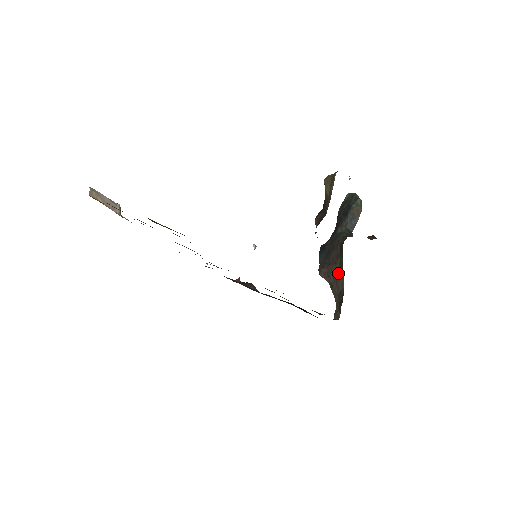
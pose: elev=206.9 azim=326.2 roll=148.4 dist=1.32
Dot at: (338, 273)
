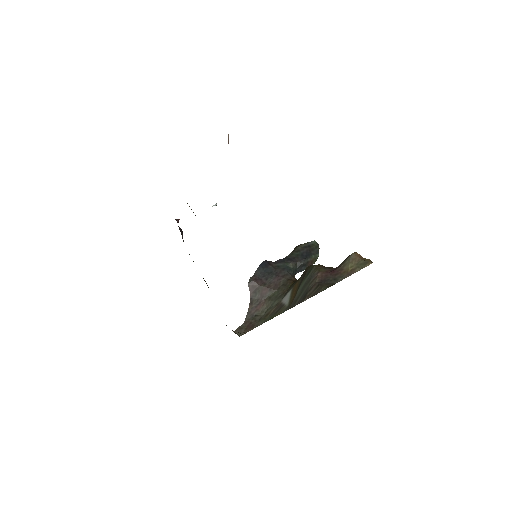
Dot at: (266, 299)
